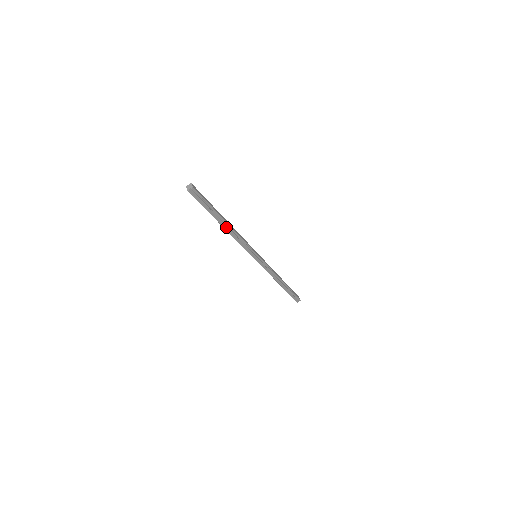
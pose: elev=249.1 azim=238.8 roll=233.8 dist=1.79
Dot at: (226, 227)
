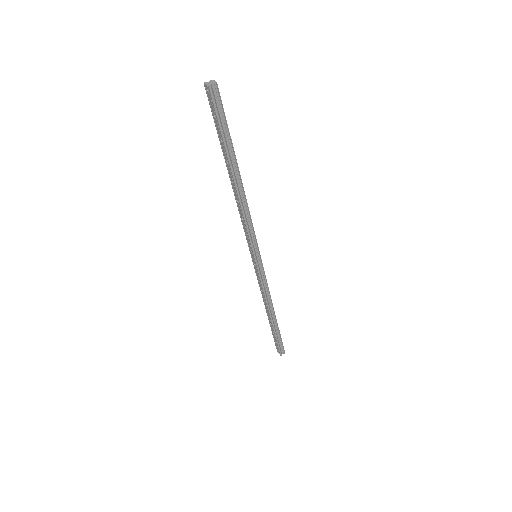
Dot at: (237, 184)
